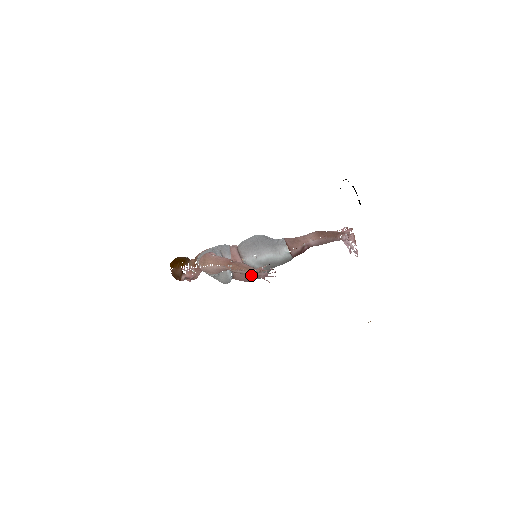
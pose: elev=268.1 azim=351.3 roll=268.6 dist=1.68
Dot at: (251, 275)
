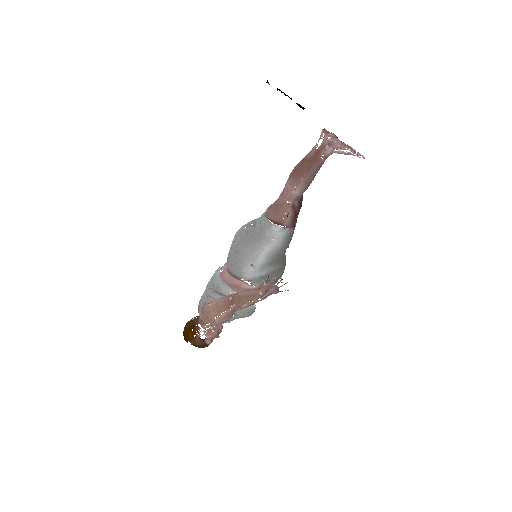
Dot at: (261, 300)
